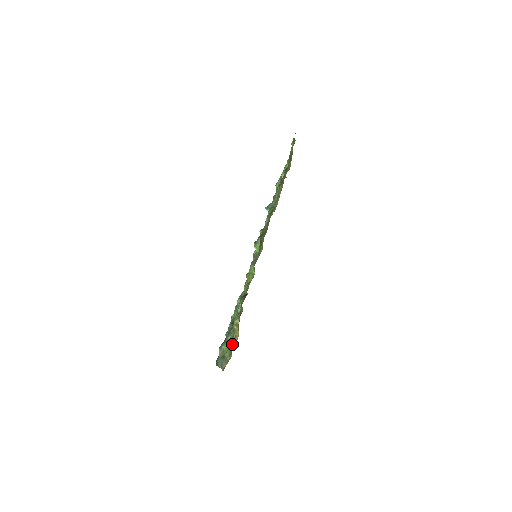
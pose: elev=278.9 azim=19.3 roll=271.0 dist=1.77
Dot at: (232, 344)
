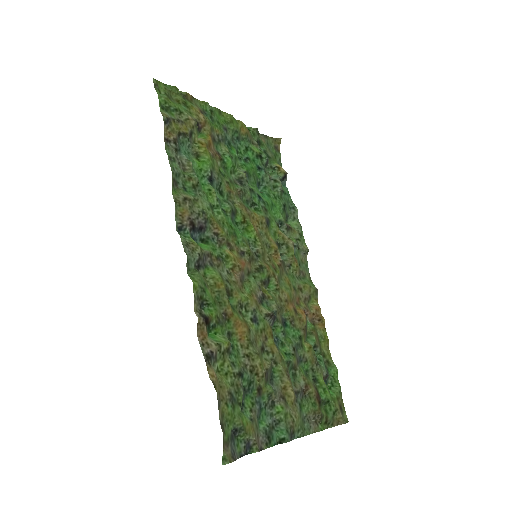
Dot at: (220, 410)
